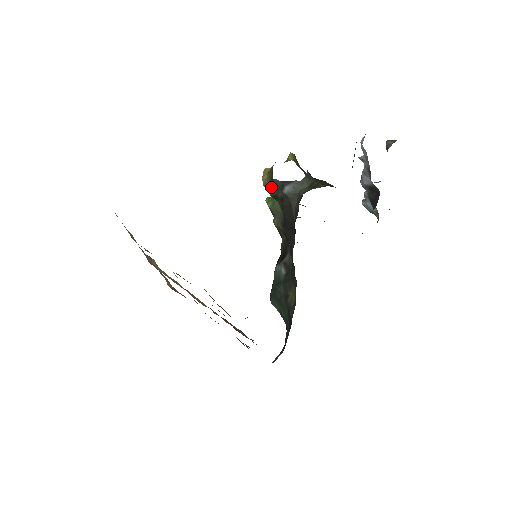
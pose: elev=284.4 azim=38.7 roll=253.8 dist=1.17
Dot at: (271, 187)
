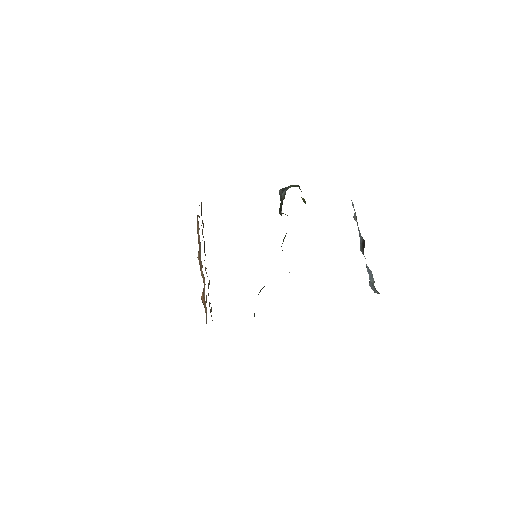
Dot at: (280, 205)
